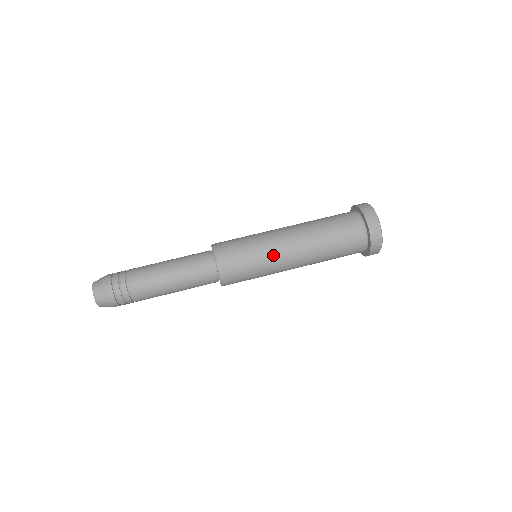
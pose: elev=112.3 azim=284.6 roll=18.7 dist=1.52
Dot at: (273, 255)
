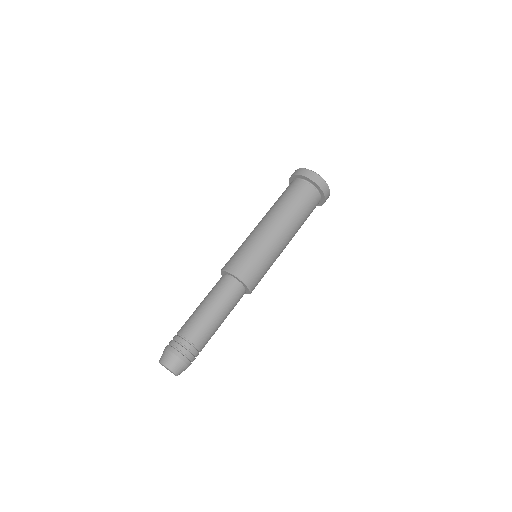
Dot at: (257, 236)
